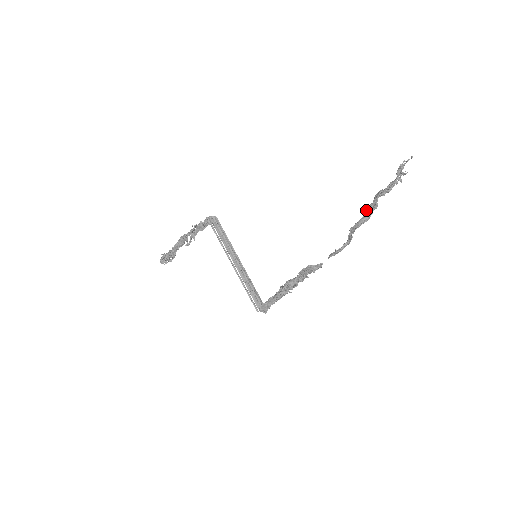
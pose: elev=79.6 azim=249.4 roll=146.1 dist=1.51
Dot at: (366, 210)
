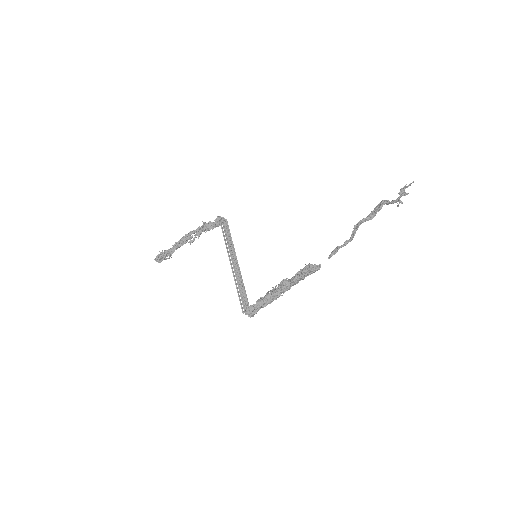
Dot at: (371, 211)
